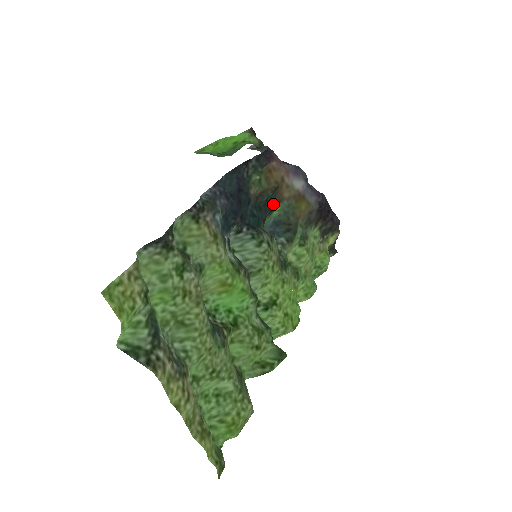
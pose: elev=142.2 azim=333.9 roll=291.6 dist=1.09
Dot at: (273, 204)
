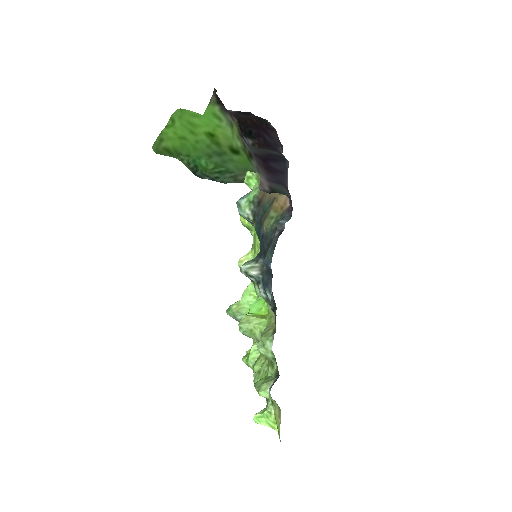
Dot at: (262, 203)
